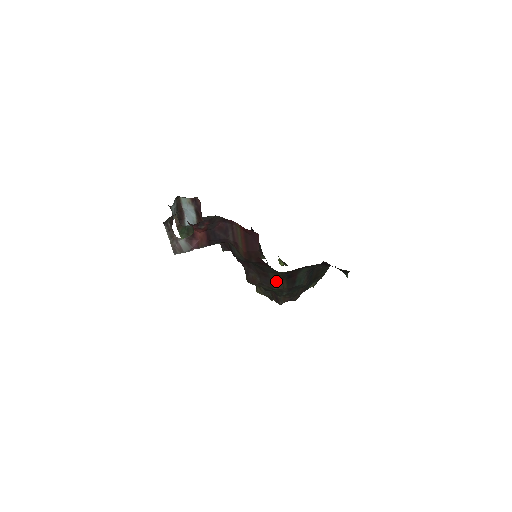
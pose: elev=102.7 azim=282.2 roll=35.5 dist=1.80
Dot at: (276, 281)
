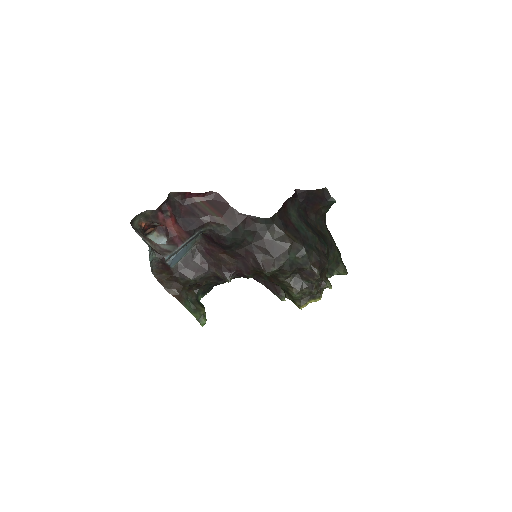
Dot at: (280, 239)
